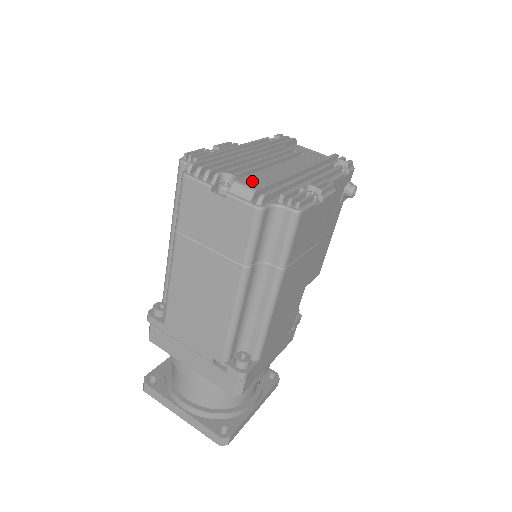
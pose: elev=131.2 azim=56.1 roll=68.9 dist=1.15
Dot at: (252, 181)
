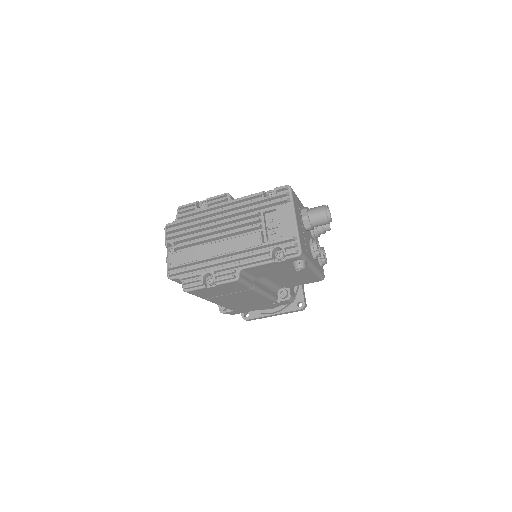
Dot at: (176, 258)
